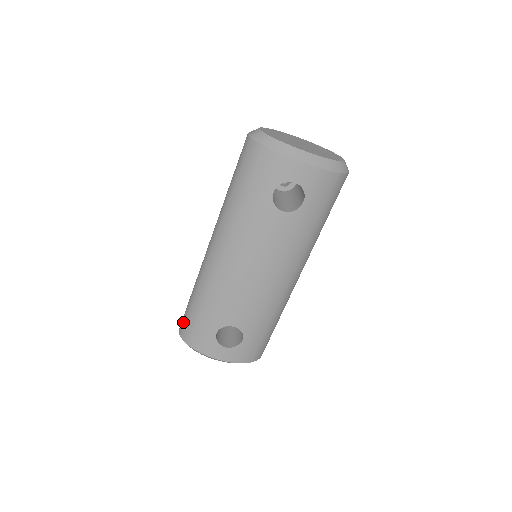
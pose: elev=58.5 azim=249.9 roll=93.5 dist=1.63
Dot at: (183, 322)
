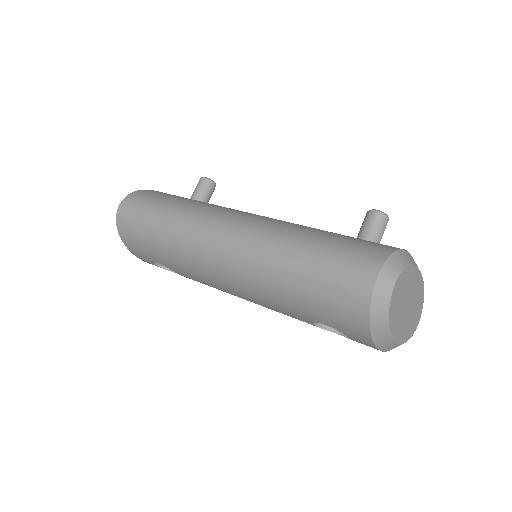
Dot at: (129, 217)
